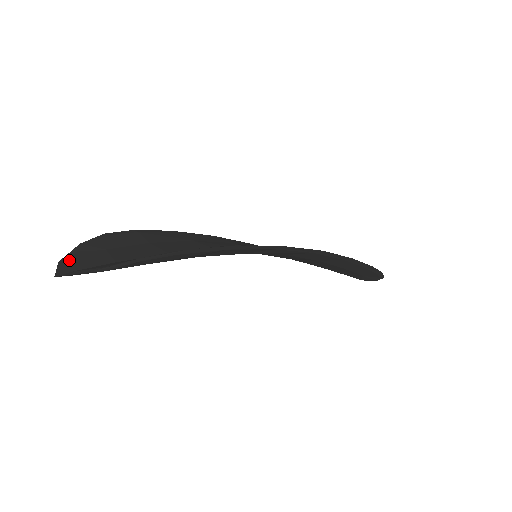
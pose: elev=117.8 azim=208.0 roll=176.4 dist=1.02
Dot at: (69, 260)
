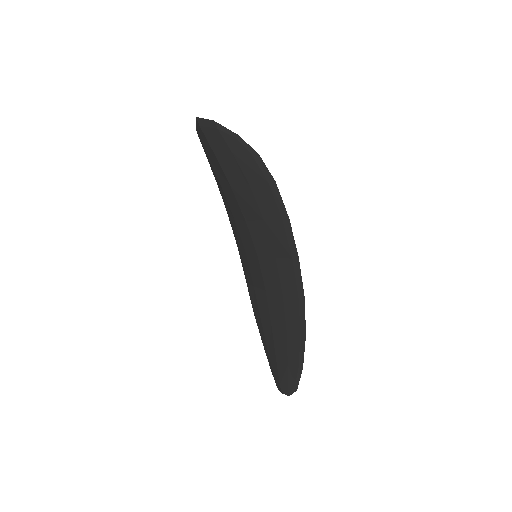
Dot at: occluded
